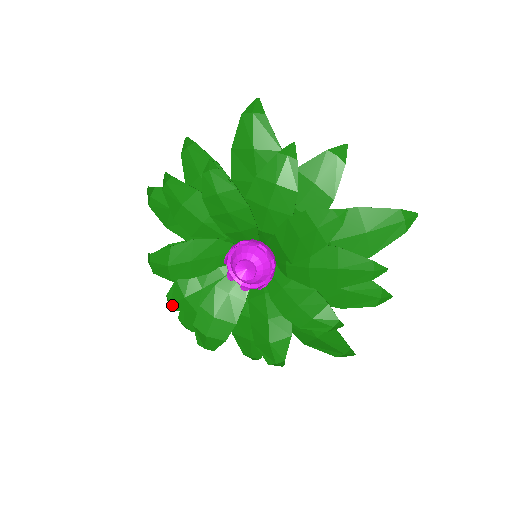
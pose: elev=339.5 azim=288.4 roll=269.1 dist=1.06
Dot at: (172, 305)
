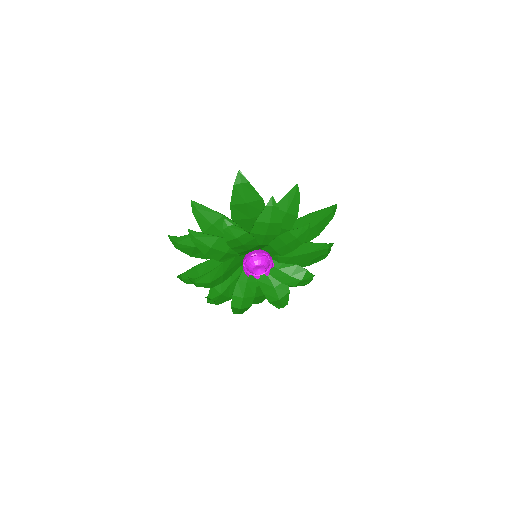
Dot at: (212, 300)
